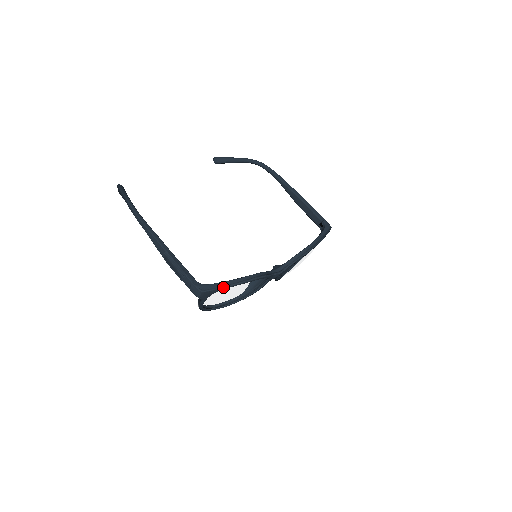
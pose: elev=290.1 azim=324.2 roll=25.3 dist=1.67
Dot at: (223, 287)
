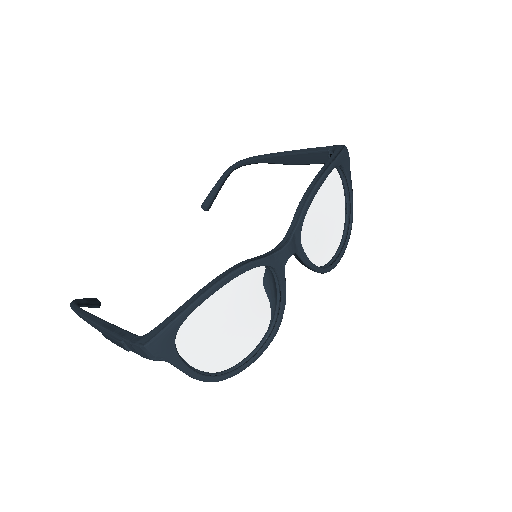
Dot at: (176, 318)
